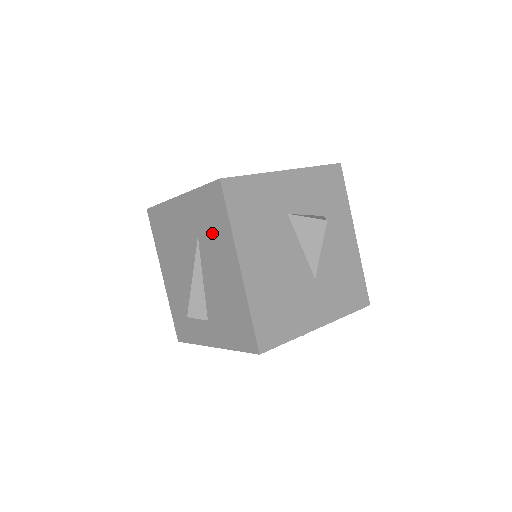
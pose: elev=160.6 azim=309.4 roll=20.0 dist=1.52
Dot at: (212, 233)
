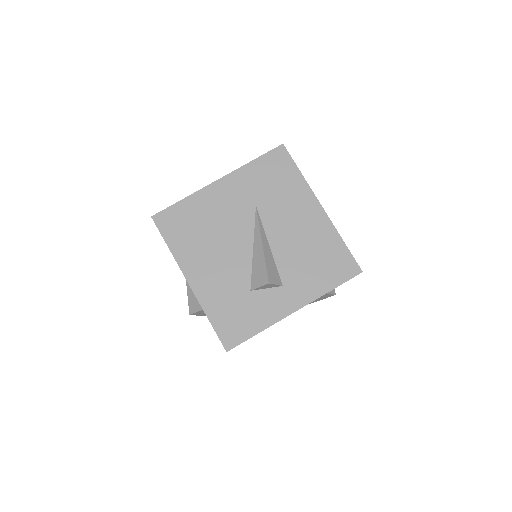
Dot at: (278, 193)
